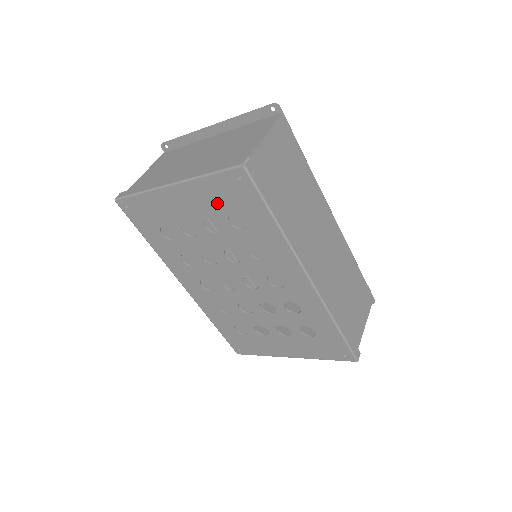
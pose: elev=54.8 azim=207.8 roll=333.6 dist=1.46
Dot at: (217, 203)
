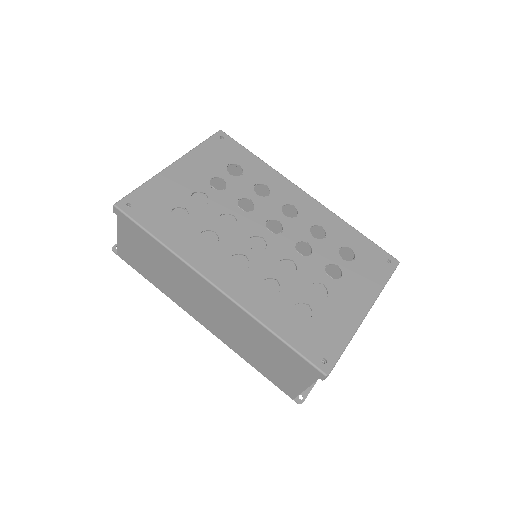
Dot at: (214, 162)
